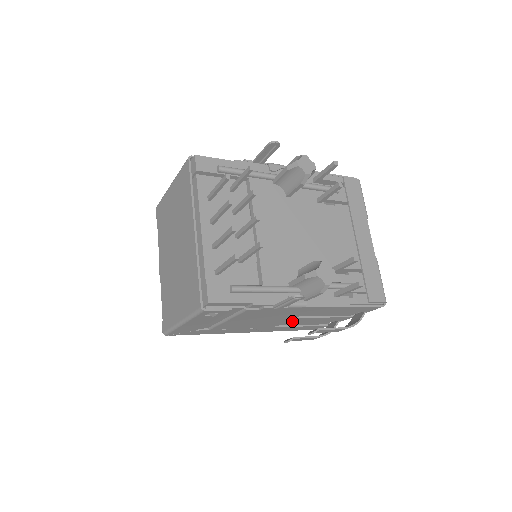
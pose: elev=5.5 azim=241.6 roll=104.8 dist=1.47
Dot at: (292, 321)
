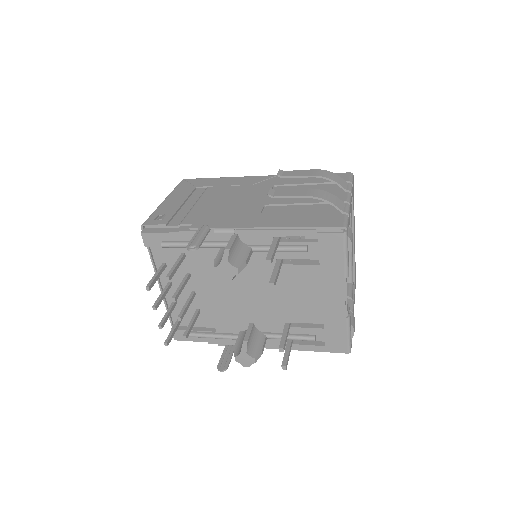
Dot at: occluded
